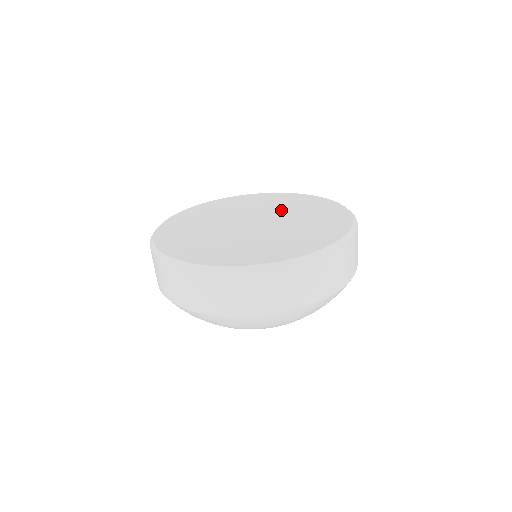
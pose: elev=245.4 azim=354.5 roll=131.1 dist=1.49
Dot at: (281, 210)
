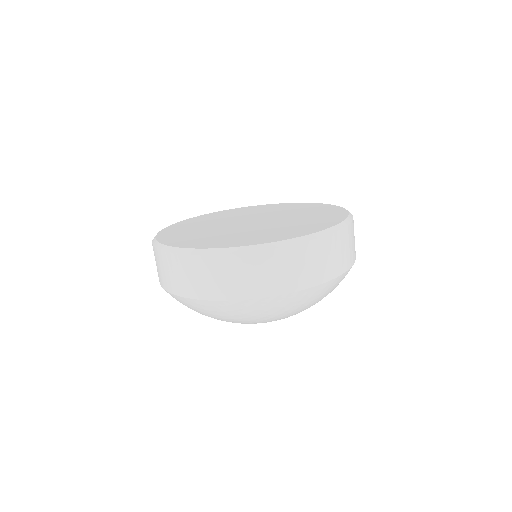
Dot at: (266, 213)
